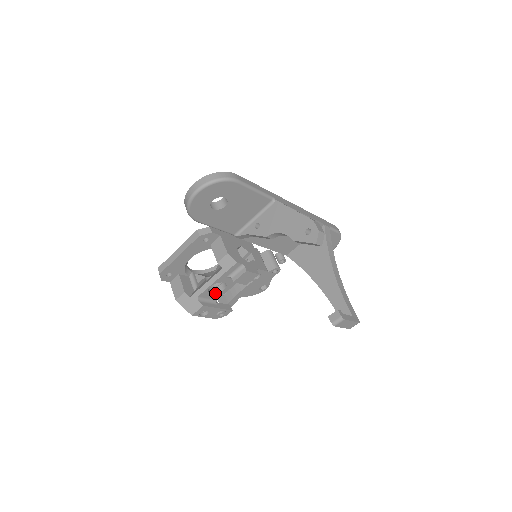
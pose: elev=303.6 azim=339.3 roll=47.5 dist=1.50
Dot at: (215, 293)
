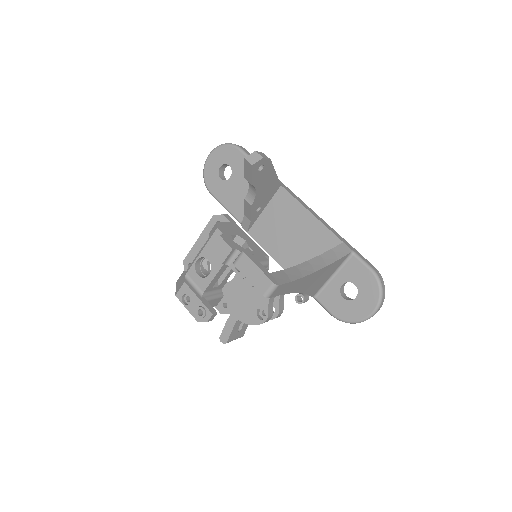
Dot at: (202, 277)
